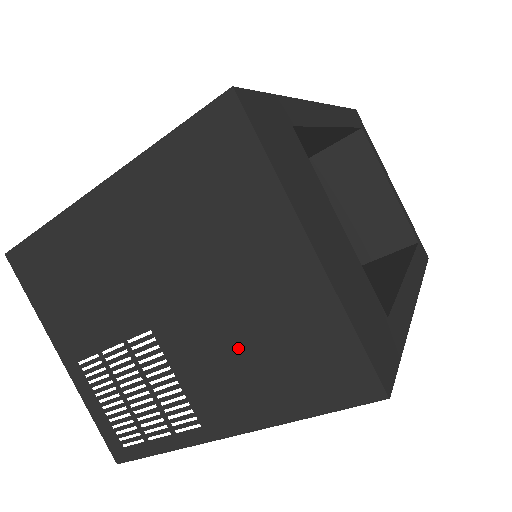
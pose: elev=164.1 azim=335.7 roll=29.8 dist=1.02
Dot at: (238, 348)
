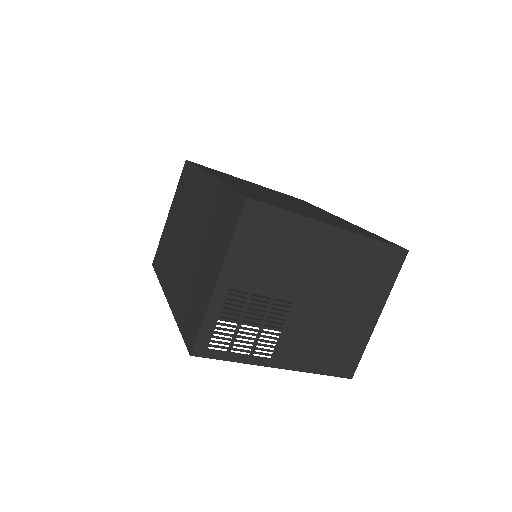
Dot at: (322, 334)
